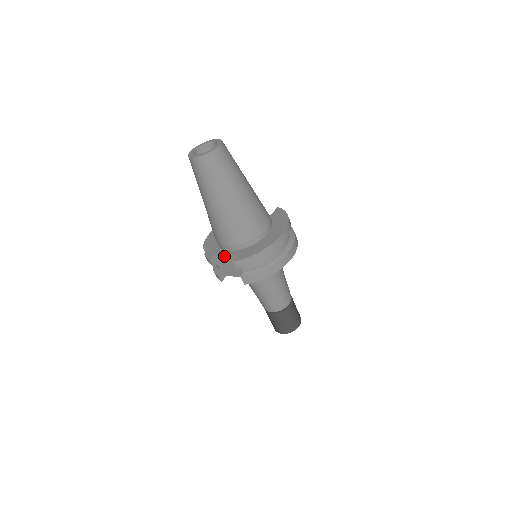
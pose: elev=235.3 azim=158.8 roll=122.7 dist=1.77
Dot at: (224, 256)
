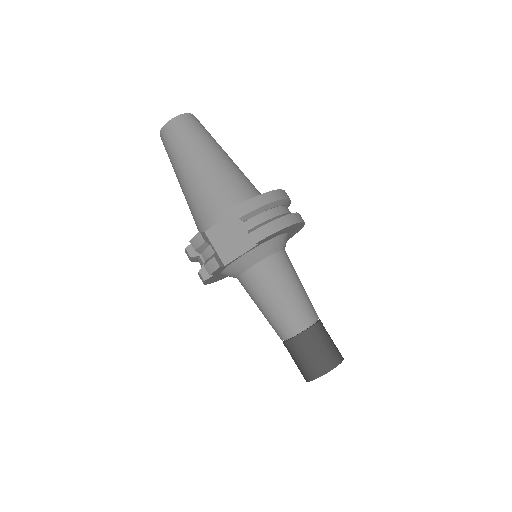
Dot at: (218, 226)
